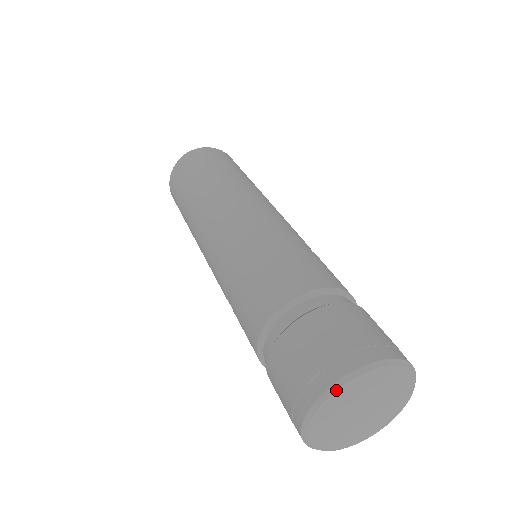
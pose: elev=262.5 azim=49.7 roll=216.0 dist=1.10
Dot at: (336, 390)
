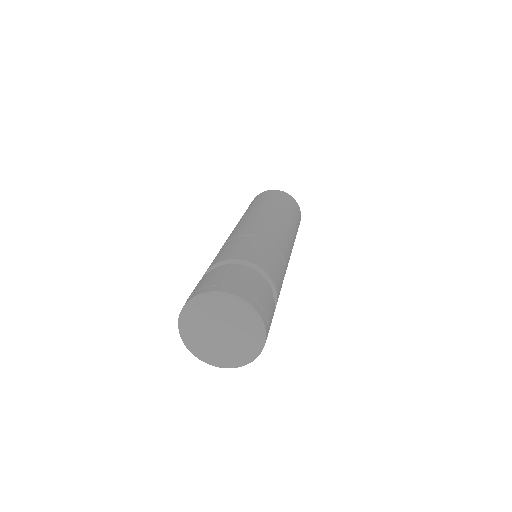
Dot at: (186, 308)
